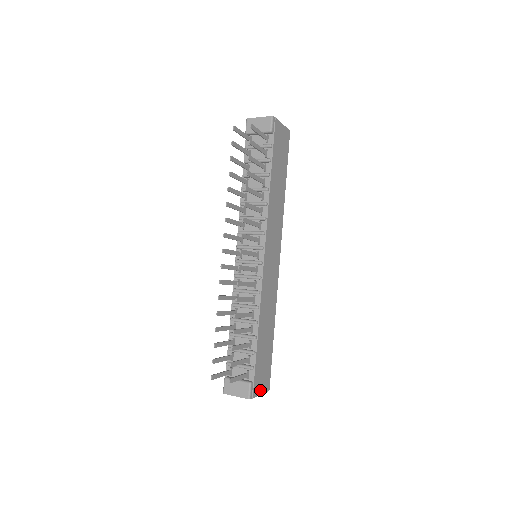
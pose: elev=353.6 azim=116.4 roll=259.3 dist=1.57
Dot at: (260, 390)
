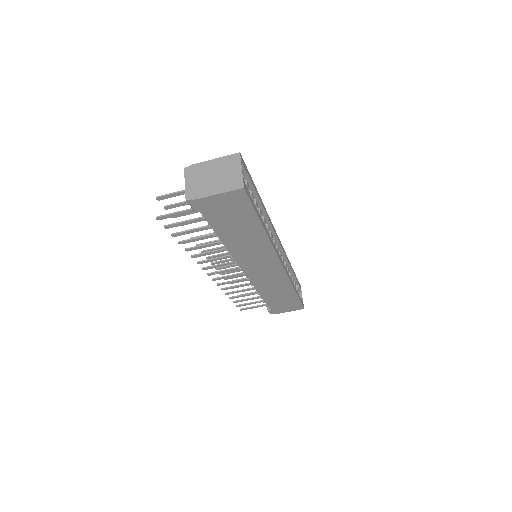
Dot at: (286, 311)
